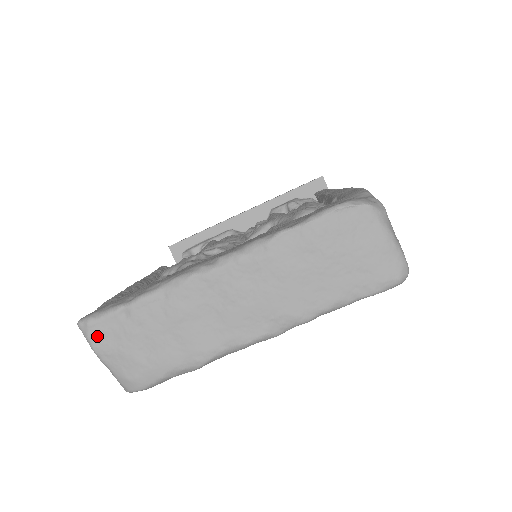
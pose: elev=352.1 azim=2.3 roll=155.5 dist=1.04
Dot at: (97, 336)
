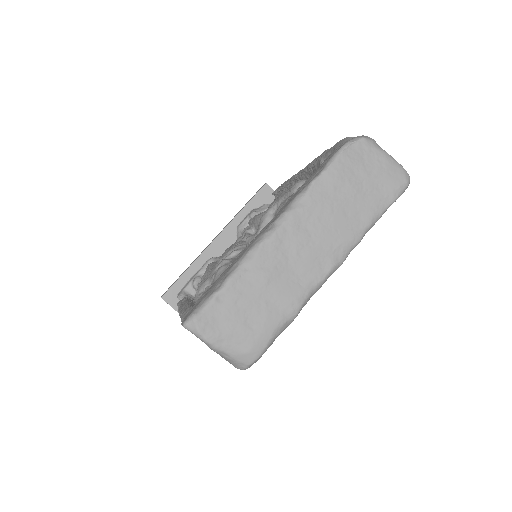
Dot at: (206, 327)
